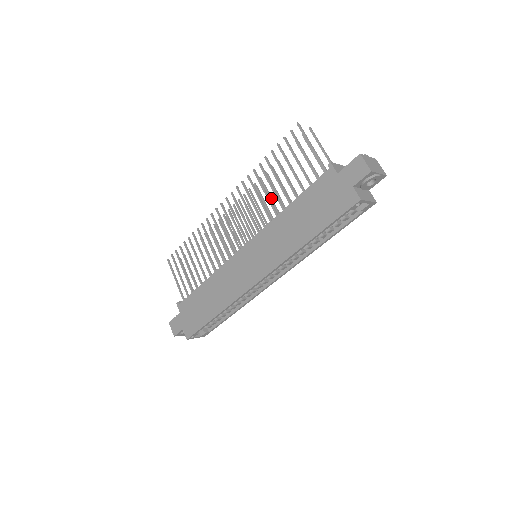
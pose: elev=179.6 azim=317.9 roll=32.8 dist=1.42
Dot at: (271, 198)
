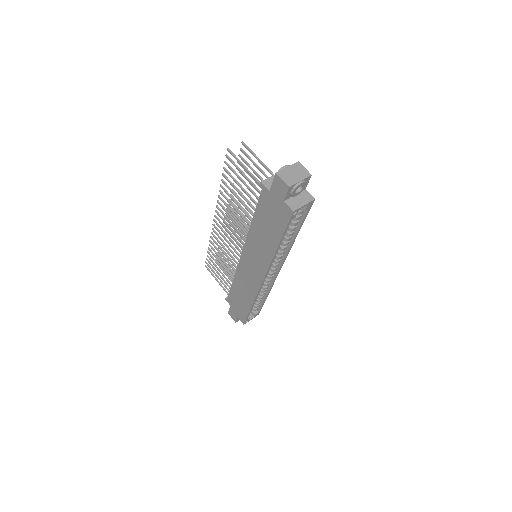
Dot at: occluded
